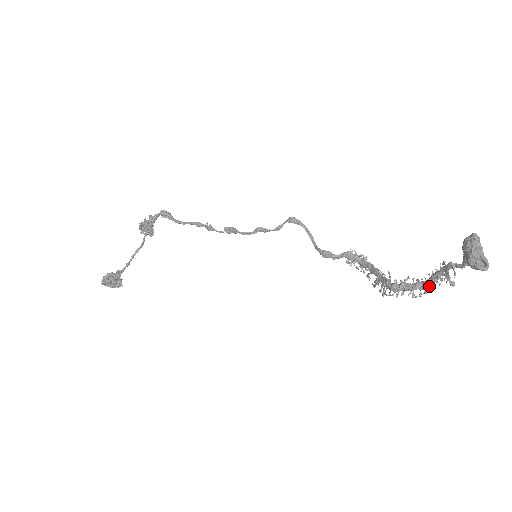
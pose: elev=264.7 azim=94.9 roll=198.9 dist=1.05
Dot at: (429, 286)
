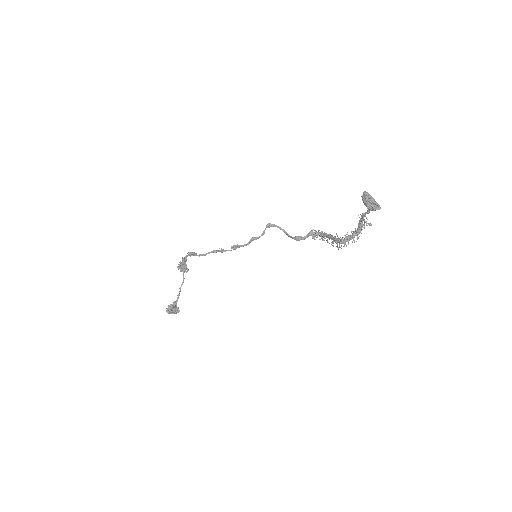
Dot at: (359, 232)
